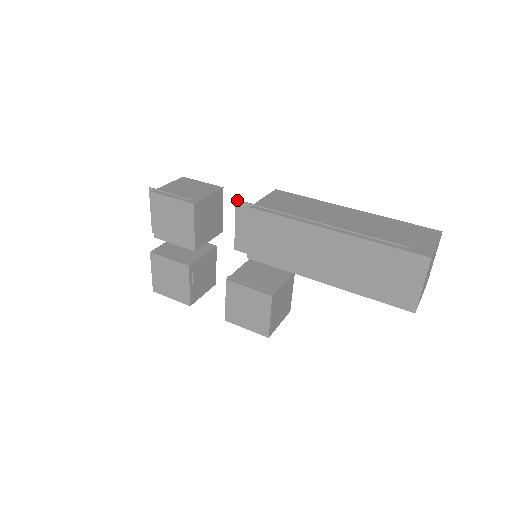
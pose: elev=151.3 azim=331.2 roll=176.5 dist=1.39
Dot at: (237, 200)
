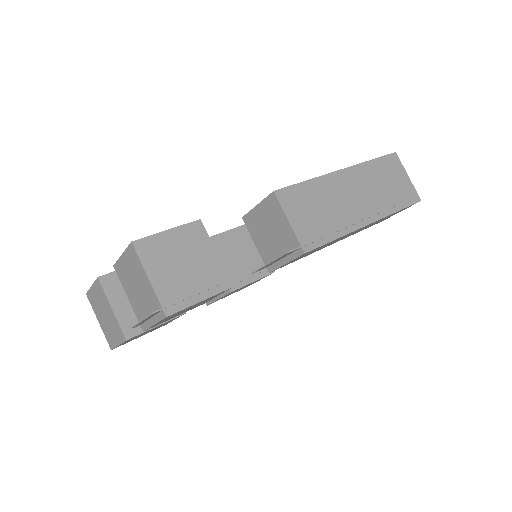
Dot at: occluded
